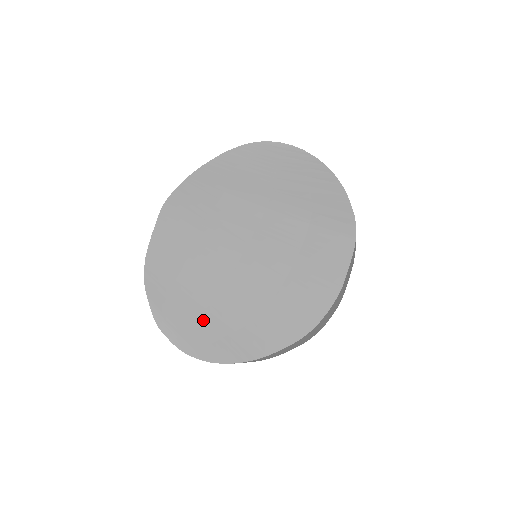
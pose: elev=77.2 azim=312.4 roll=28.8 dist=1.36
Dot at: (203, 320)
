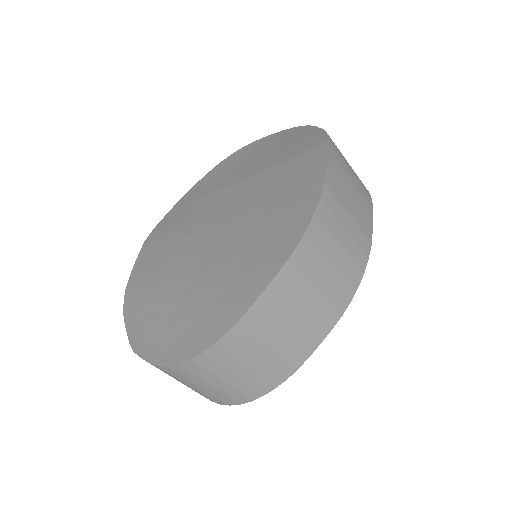
Dot at: (178, 314)
